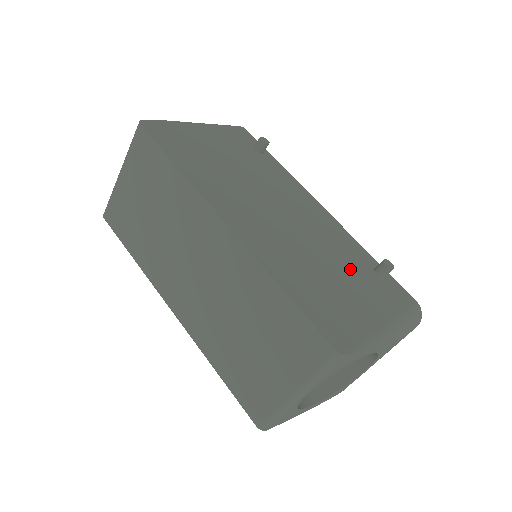
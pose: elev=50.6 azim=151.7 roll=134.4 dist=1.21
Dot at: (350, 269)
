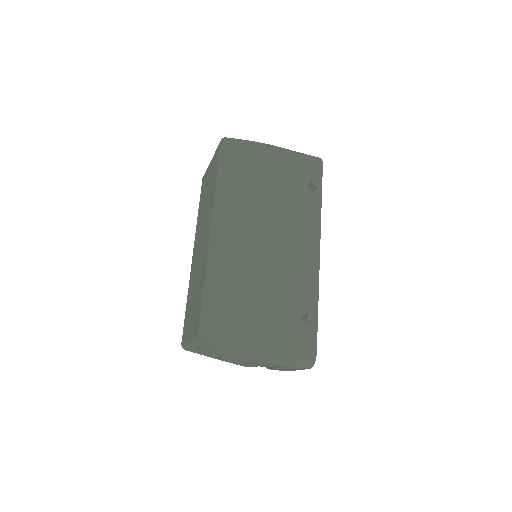
Dot at: (280, 303)
